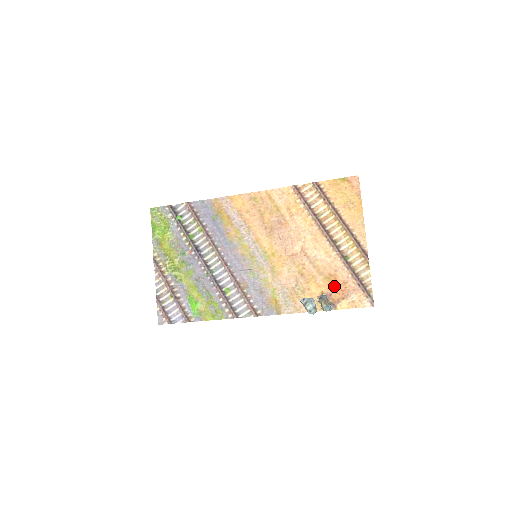
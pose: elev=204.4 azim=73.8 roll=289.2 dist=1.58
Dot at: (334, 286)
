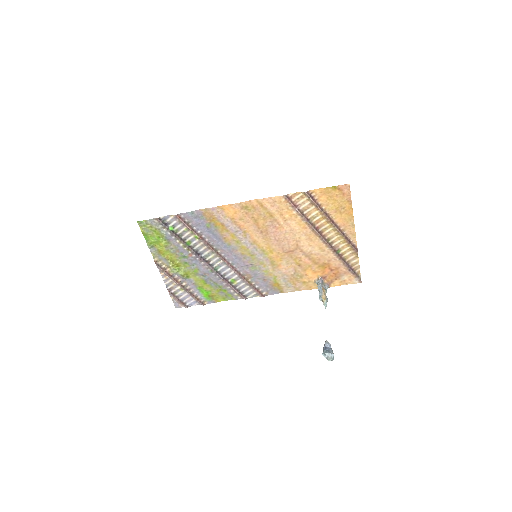
Dot at: (328, 271)
